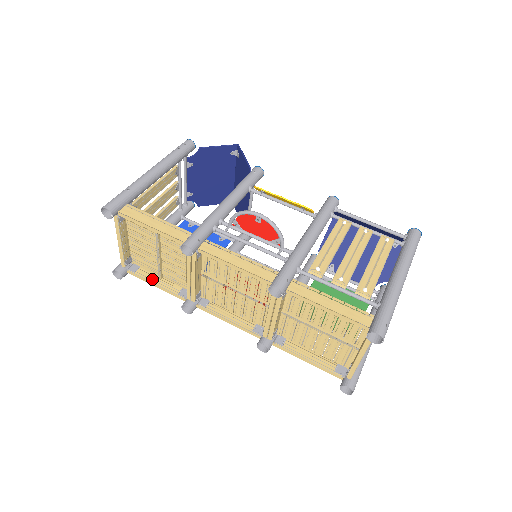
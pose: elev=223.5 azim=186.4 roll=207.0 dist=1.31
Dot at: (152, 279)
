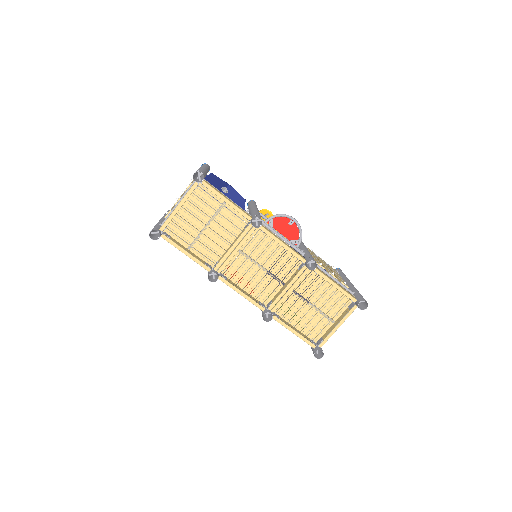
Dot at: (183, 248)
